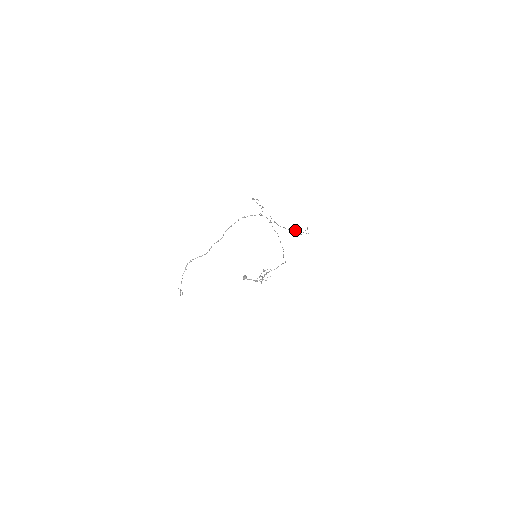
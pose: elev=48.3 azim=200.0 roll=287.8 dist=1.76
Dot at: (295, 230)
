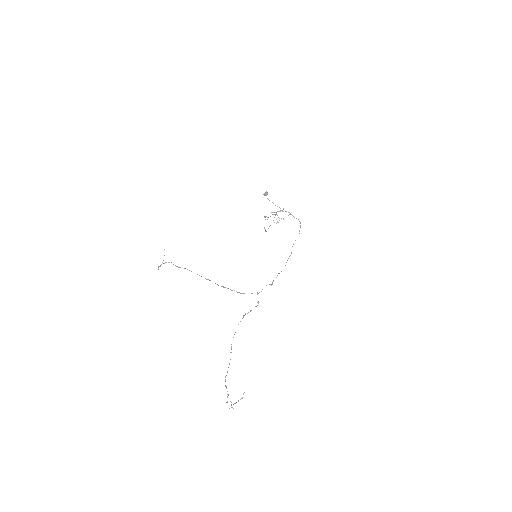
Dot at: occluded
